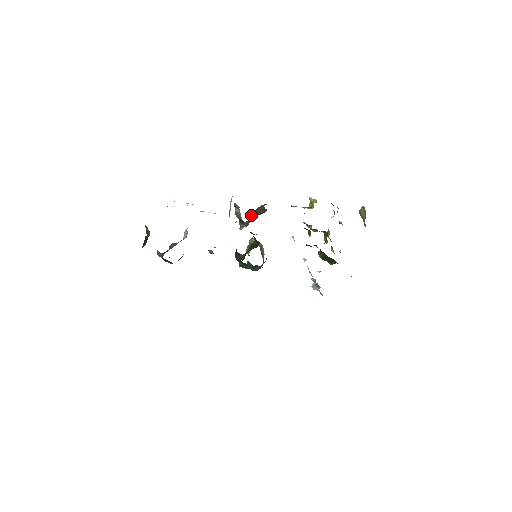
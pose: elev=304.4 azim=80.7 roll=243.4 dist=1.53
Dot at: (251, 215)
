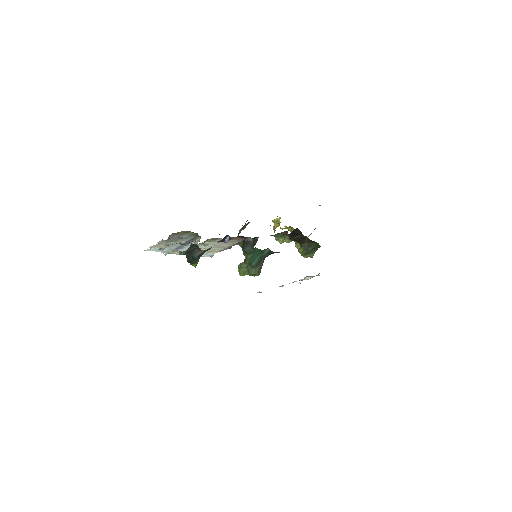
Dot at: occluded
